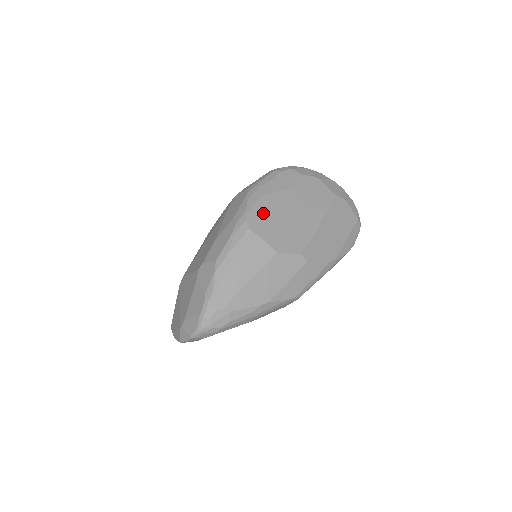
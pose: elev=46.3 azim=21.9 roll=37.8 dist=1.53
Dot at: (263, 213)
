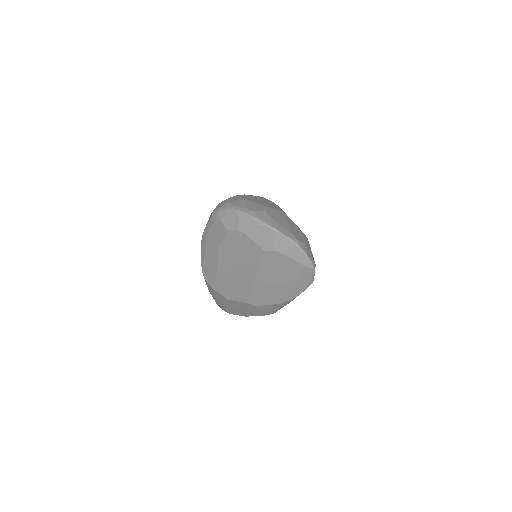
Dot at: (209, 269)
